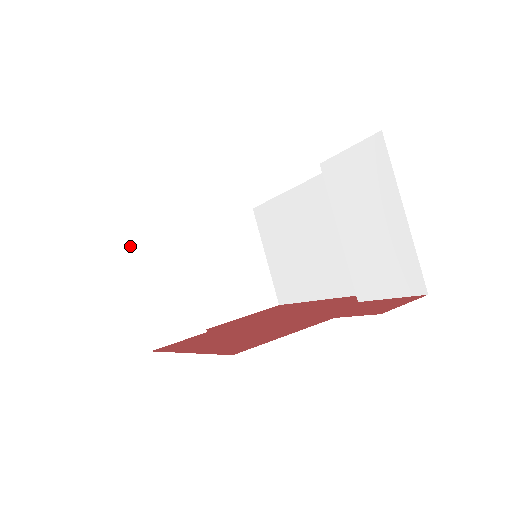
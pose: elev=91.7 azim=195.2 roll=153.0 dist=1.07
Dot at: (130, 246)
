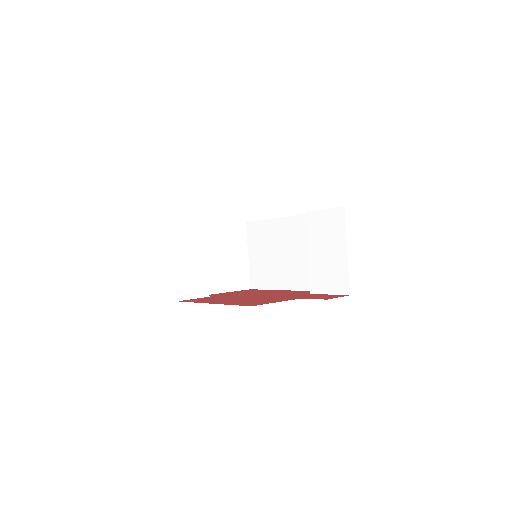
Dot at: (176, 233)
